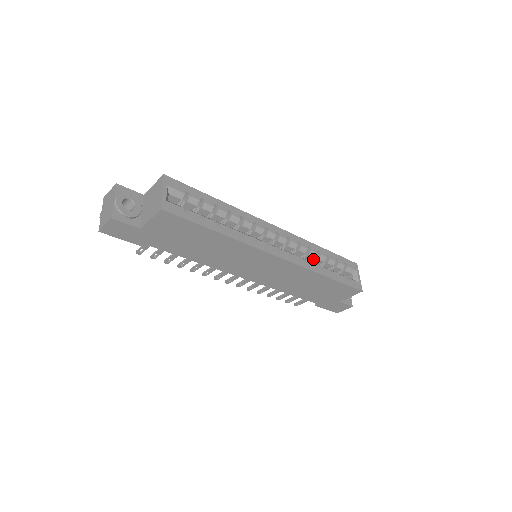
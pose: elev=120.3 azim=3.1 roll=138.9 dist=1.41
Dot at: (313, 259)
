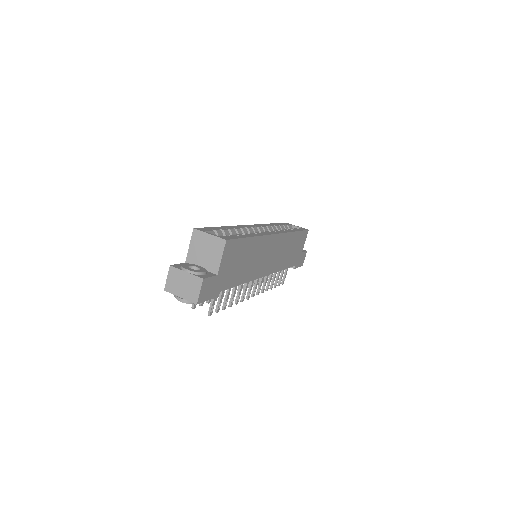
Dot at: occluded
